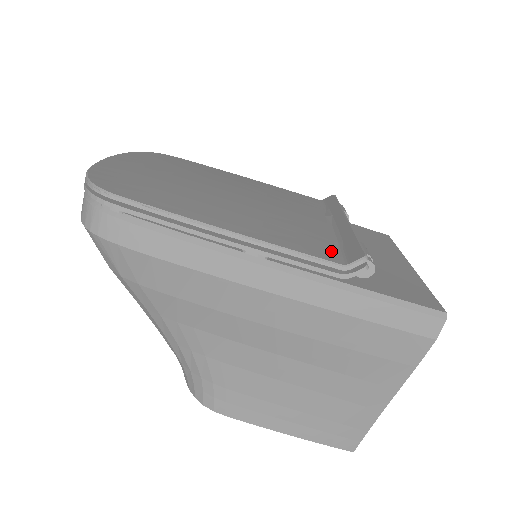
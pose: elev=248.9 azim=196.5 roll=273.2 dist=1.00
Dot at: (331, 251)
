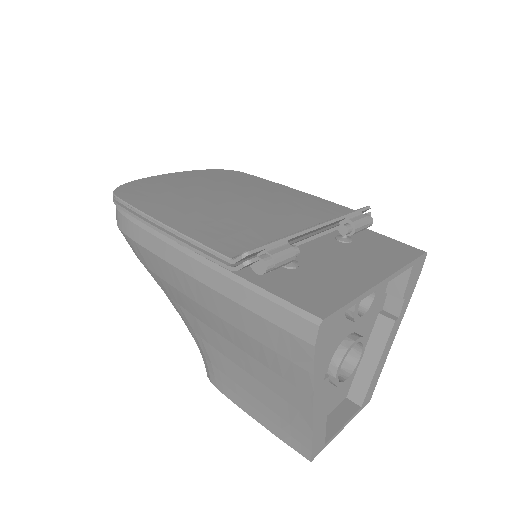
Dot at: (243, 248)
